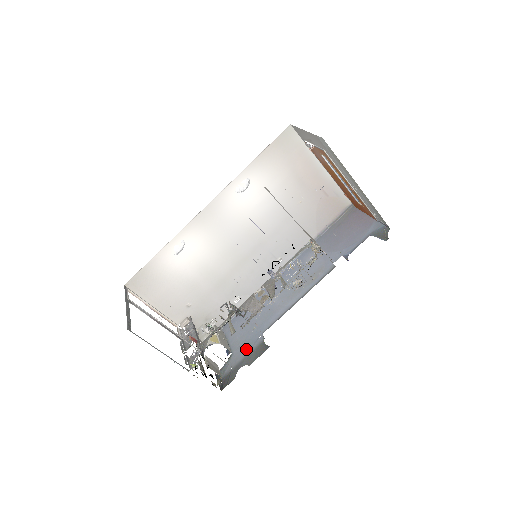
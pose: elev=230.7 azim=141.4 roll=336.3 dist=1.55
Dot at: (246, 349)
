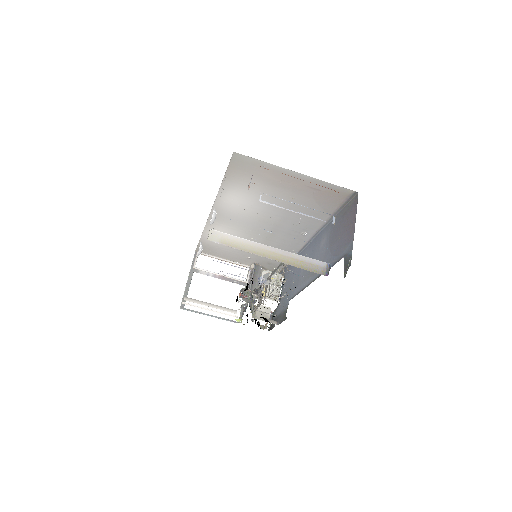
Dot at: (282, 306)
